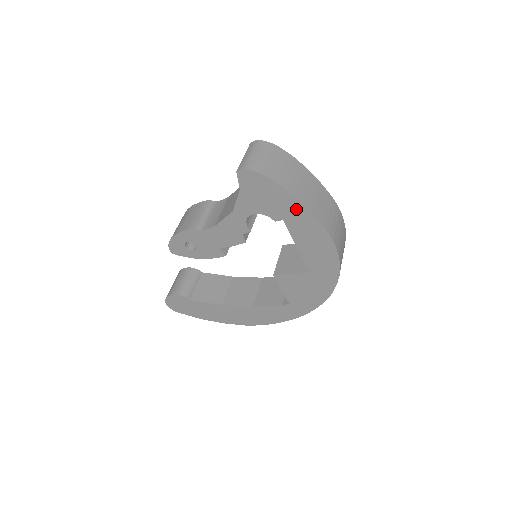
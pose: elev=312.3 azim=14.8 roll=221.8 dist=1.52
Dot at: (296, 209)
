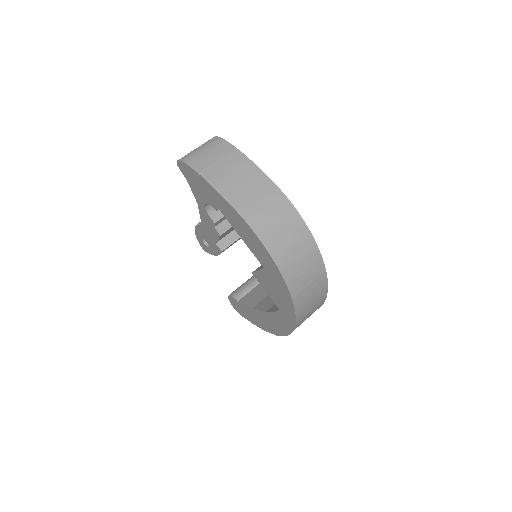
Dot at: (216, 195)
